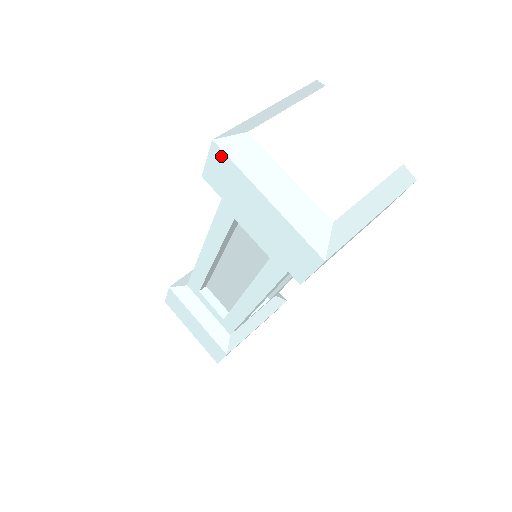
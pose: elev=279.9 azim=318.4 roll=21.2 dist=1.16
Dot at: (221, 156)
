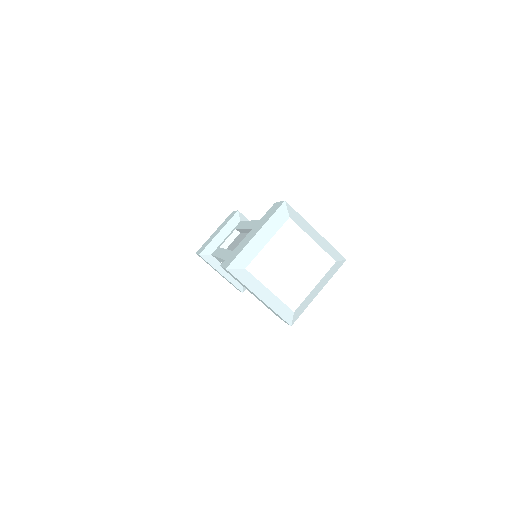
Dot at: (231, 274)
